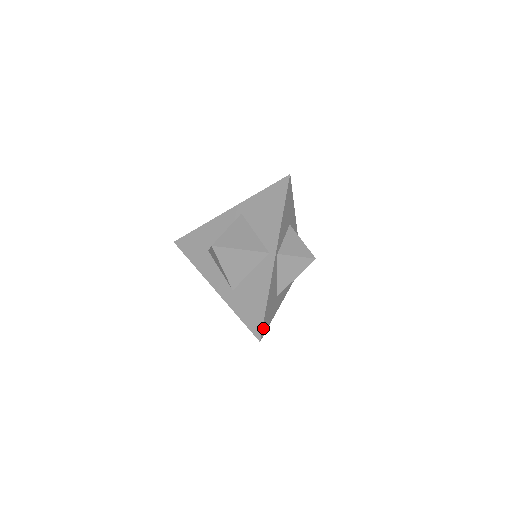
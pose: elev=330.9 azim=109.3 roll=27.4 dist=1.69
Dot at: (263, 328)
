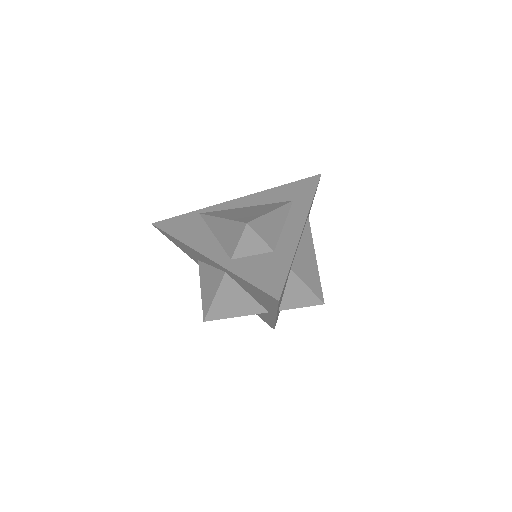
Dot at: (275, 325)
